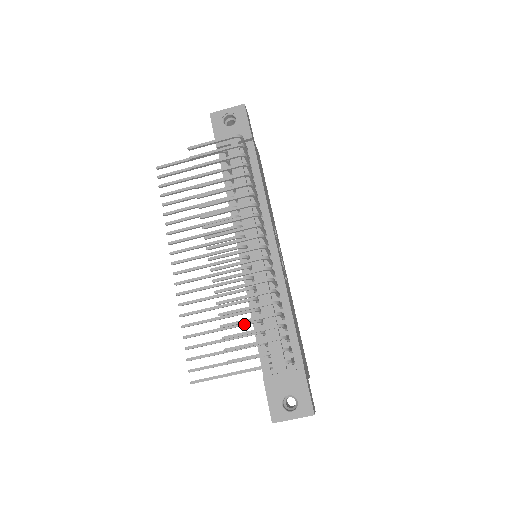
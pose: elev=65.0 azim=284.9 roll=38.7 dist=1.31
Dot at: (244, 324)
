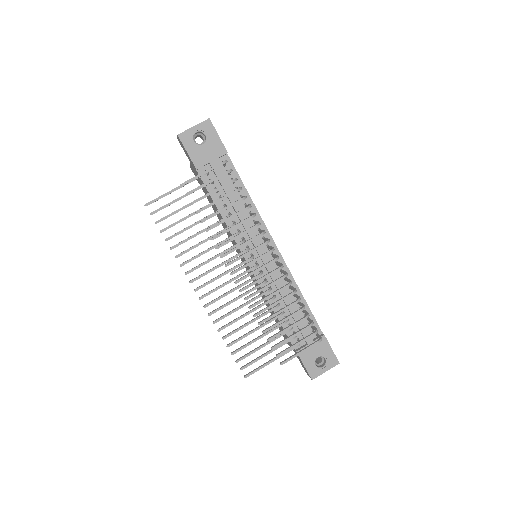
Dot at: (273, 320)
